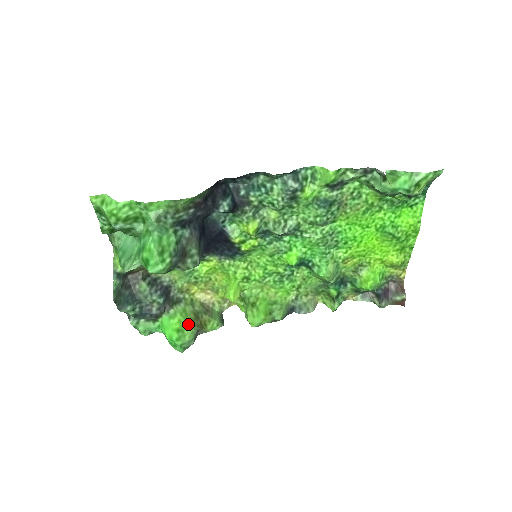
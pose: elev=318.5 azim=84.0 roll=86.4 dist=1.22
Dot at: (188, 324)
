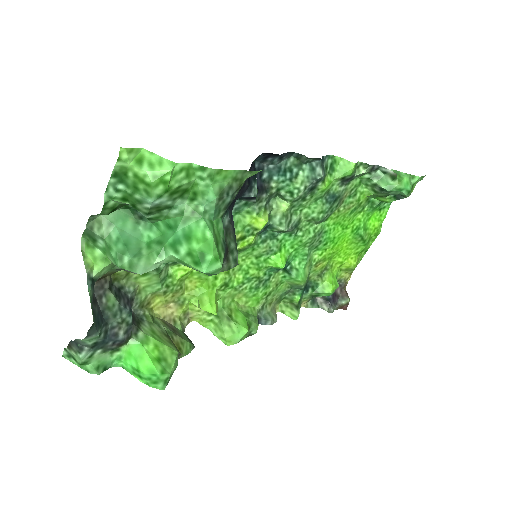
Dot at: (169, 349)
